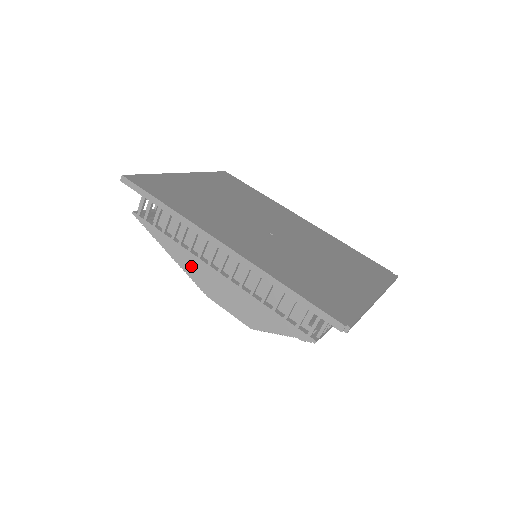
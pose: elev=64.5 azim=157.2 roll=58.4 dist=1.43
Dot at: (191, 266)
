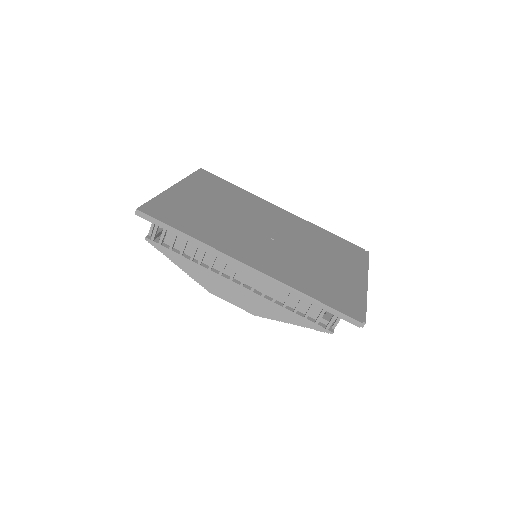
Dot at: (204, 277)
